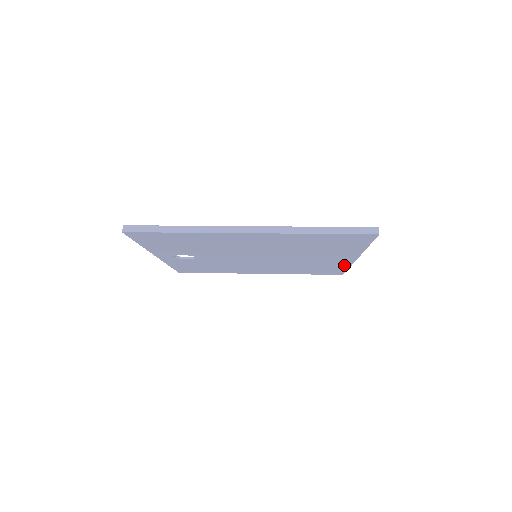
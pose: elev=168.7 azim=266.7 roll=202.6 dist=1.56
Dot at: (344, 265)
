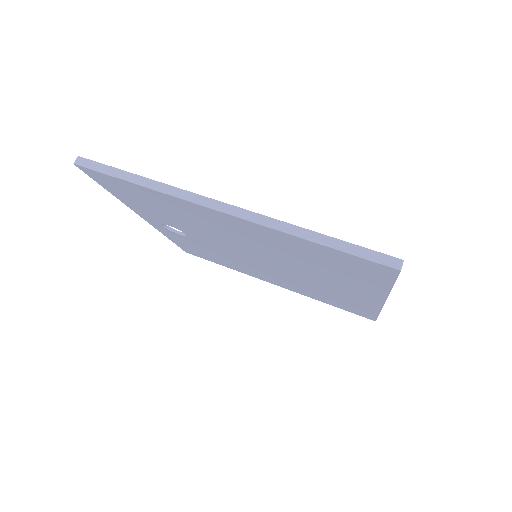
Dot at: (371, 307)
